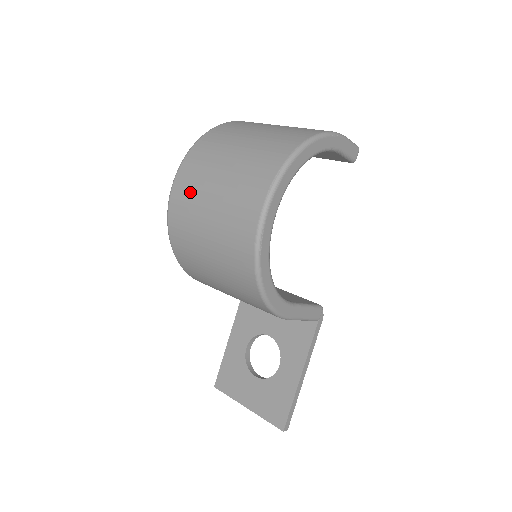
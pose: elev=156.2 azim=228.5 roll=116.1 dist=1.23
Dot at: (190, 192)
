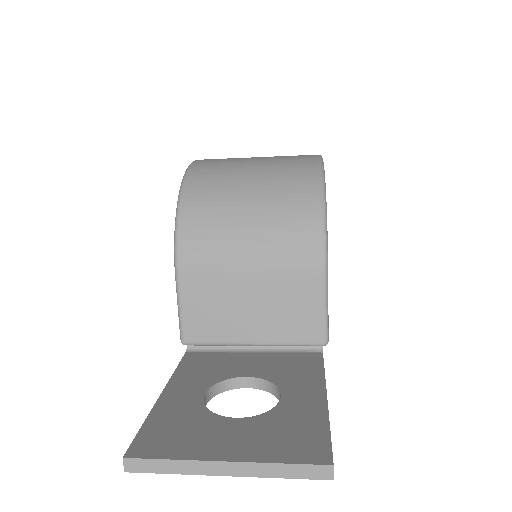
Dot at: occluded
